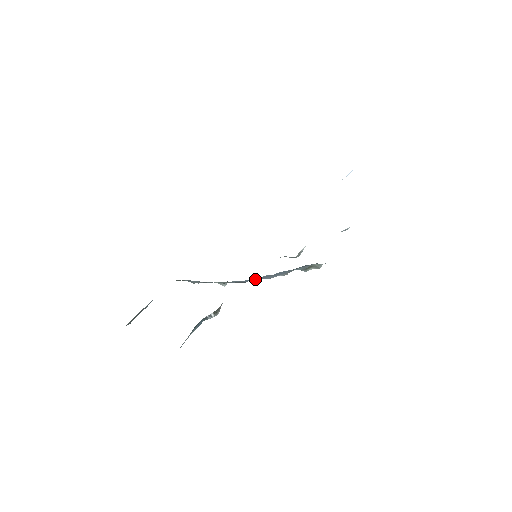
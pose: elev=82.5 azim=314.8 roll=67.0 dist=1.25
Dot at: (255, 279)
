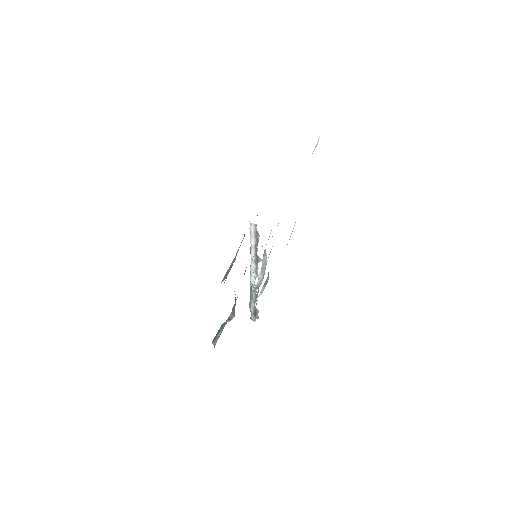
Dot at: occluded
